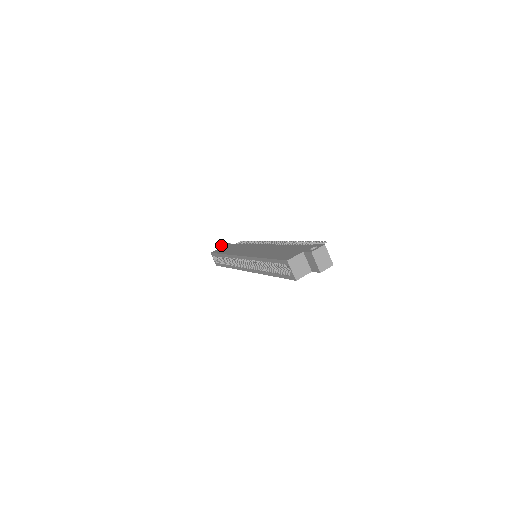
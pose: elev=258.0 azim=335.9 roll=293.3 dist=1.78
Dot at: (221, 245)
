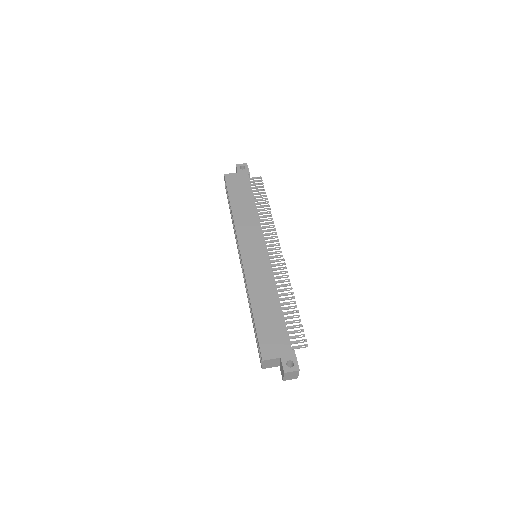
Dot at: (240, 164)
